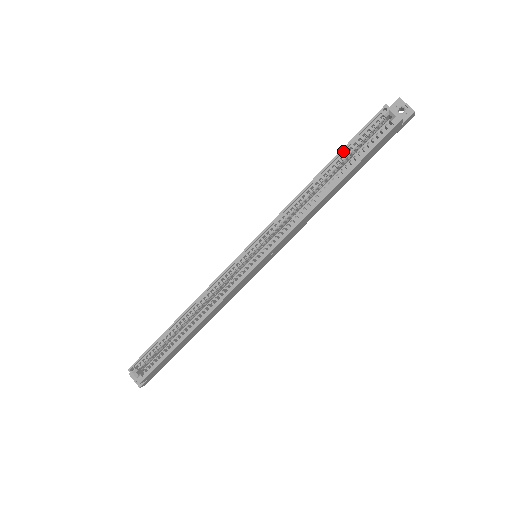
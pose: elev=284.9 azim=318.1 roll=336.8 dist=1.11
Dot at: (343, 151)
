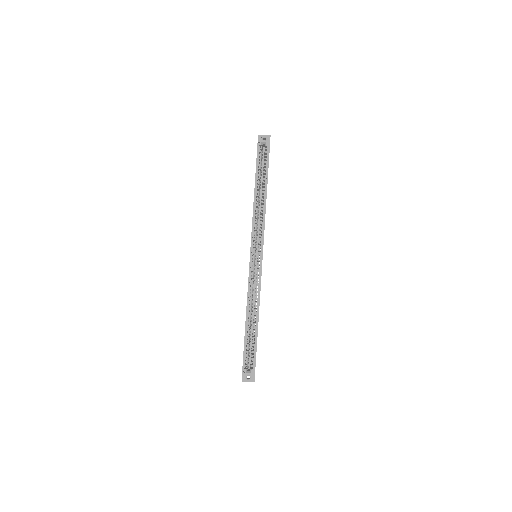
Dot at: (256, 174)
